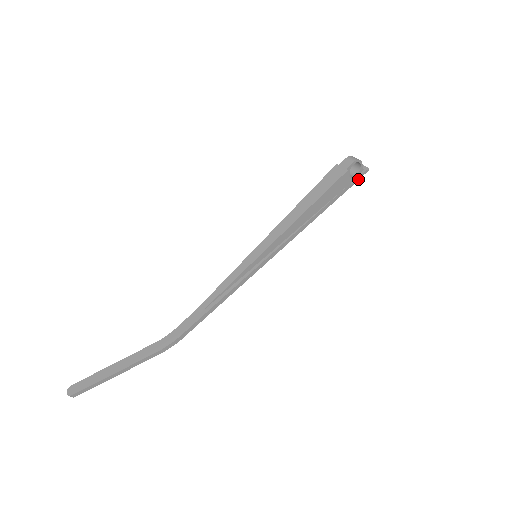
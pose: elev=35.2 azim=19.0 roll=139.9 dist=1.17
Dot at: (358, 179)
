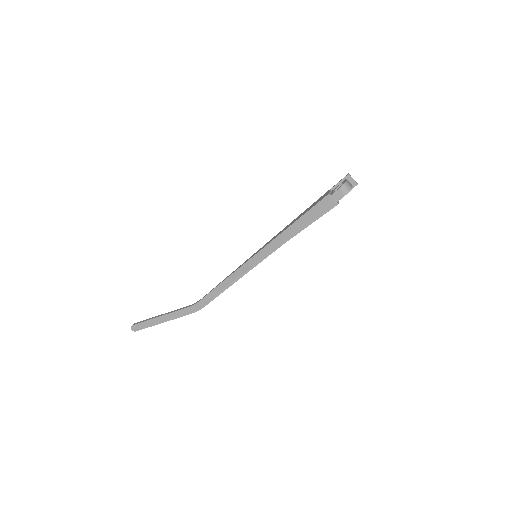
Dot at: occluded
